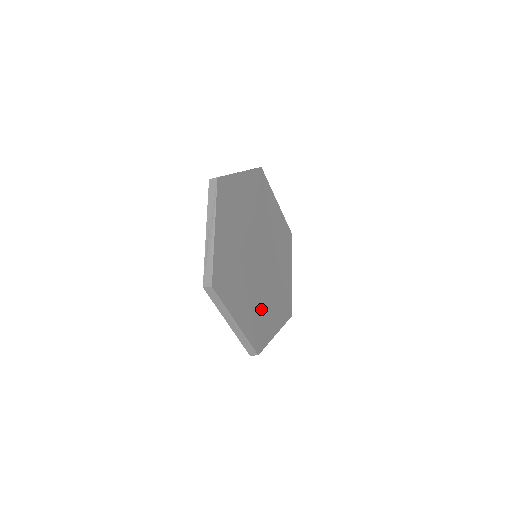
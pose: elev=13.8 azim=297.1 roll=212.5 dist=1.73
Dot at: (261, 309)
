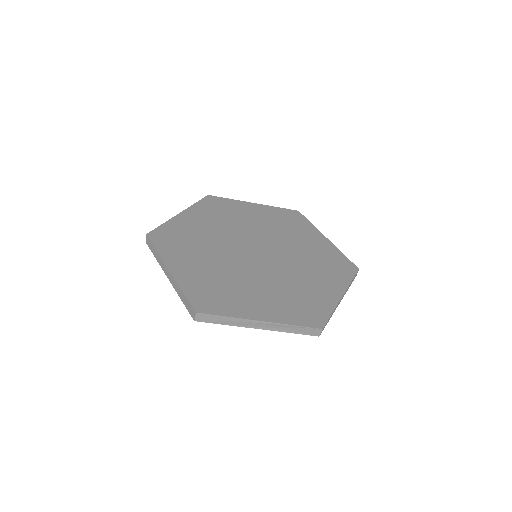
Dot at: (232, 285)
